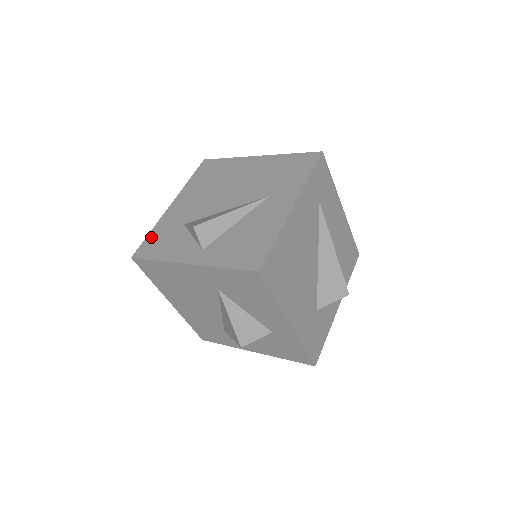
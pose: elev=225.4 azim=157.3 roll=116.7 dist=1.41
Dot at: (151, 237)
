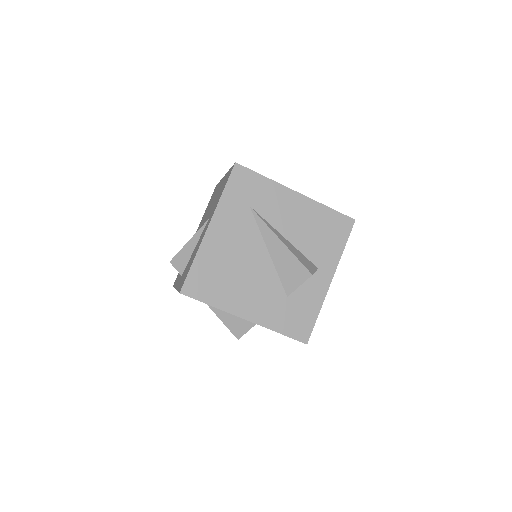
Dot at: occluded
